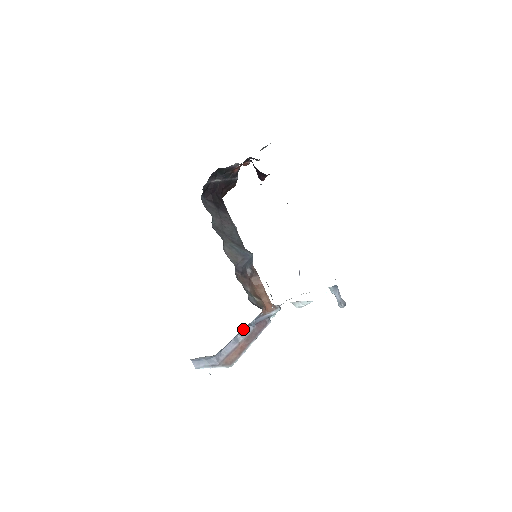
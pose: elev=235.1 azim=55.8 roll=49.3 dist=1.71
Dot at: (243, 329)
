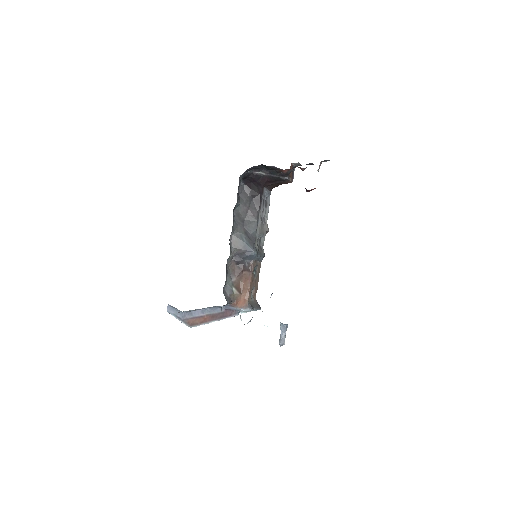
Dot at: (213, 307)
